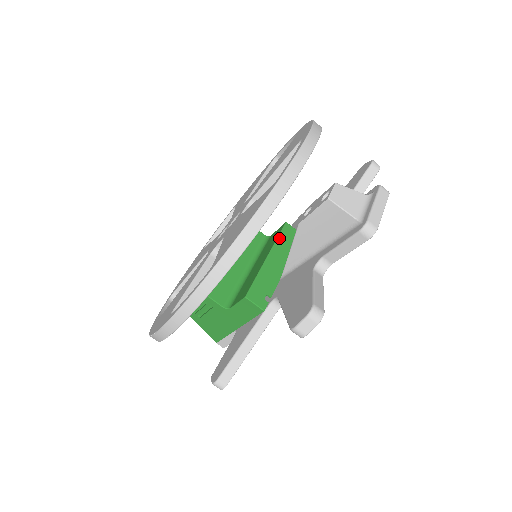
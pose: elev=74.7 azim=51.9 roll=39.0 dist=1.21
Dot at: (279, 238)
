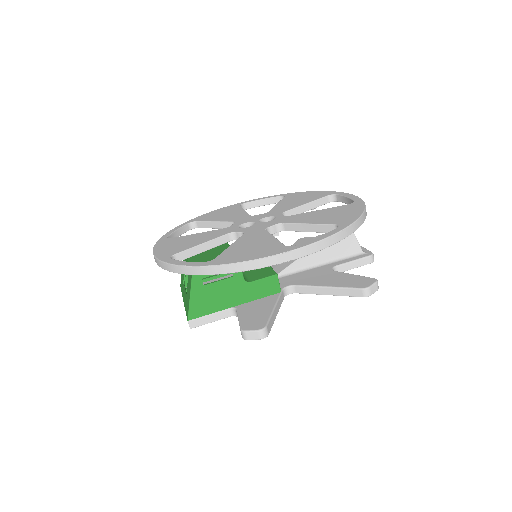
Dot at: occluded
